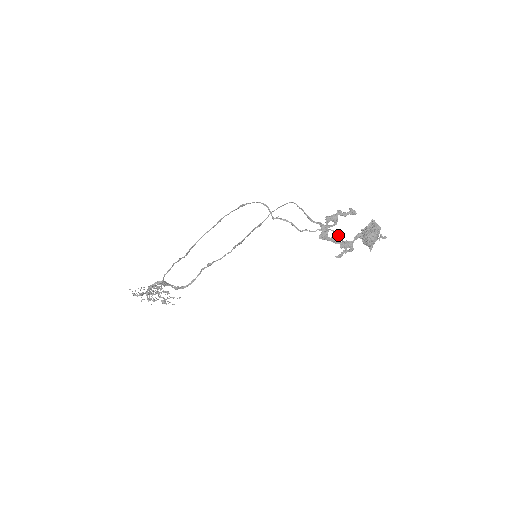
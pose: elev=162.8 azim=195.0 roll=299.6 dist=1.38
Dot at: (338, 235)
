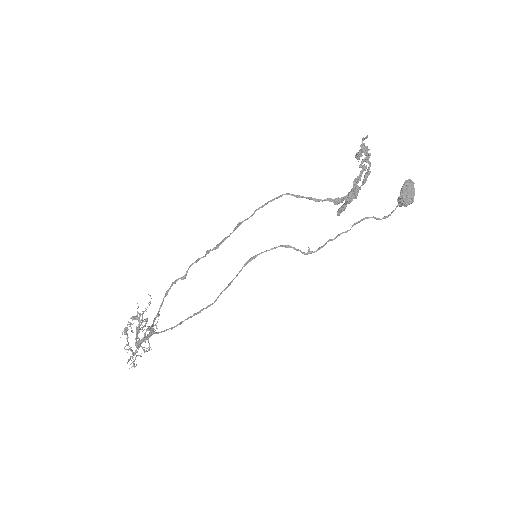
Dot at: (375, 218)
